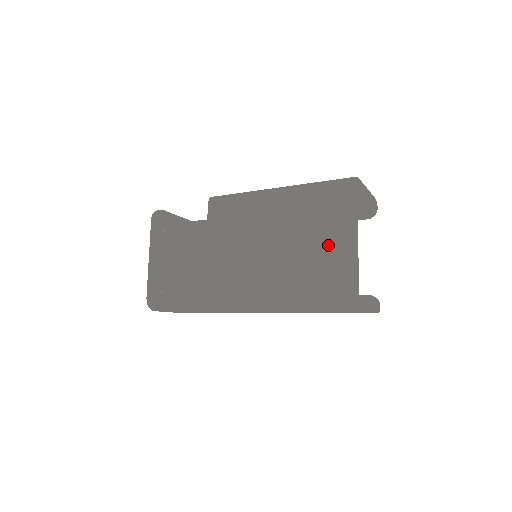
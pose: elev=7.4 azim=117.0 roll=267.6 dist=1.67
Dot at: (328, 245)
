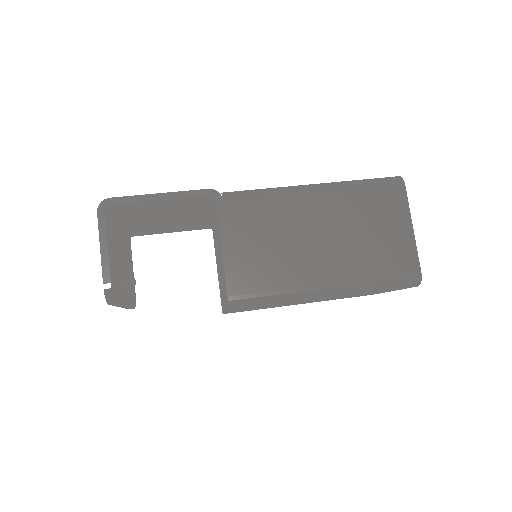
Dot at: occluded
